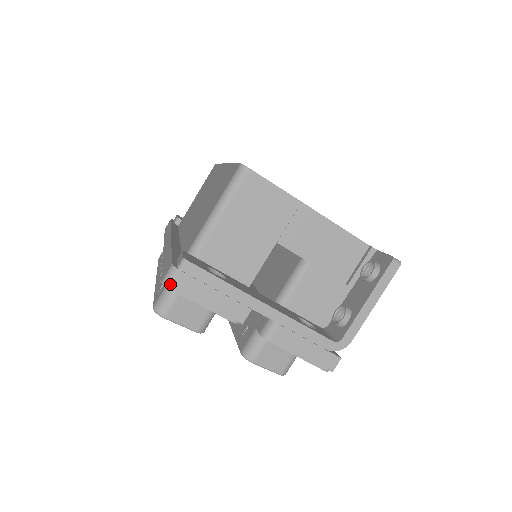
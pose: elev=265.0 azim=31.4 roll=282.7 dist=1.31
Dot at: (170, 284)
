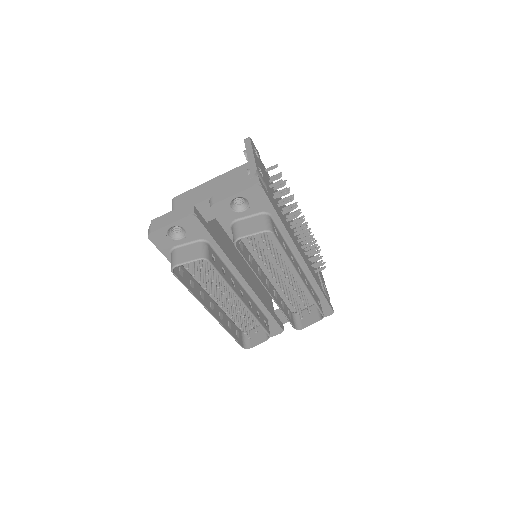
Dot at: (149, 232)
